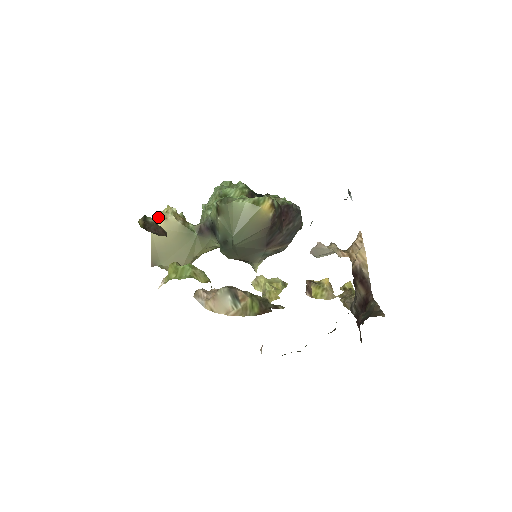
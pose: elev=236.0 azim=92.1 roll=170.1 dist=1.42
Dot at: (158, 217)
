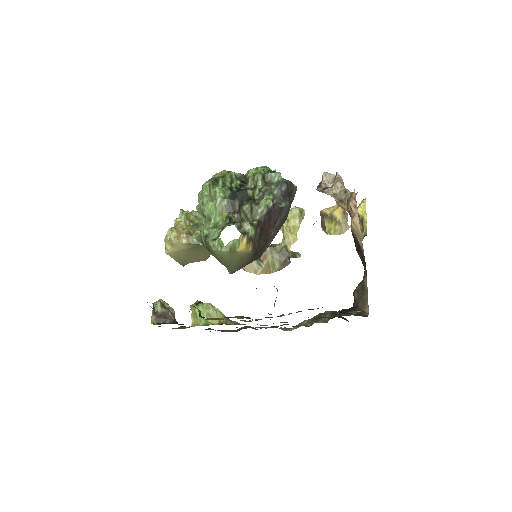
Dot at: (166, 244)
